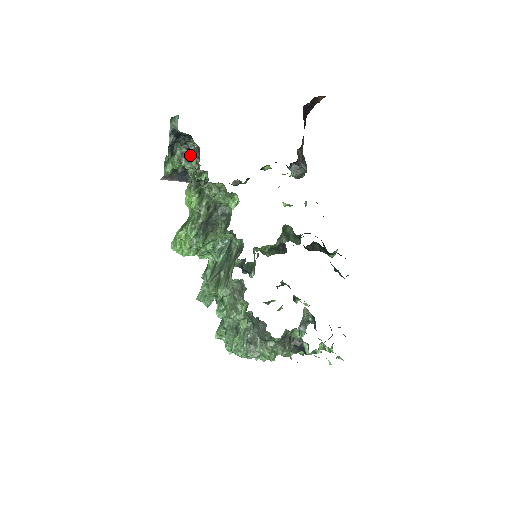
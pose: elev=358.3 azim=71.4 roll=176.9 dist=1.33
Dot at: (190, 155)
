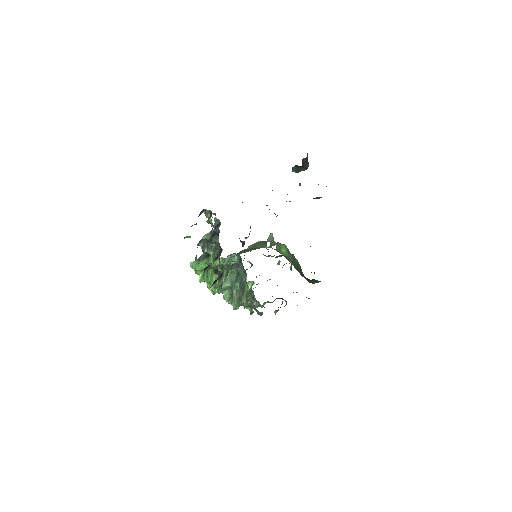
Dot at: (211, 243)
